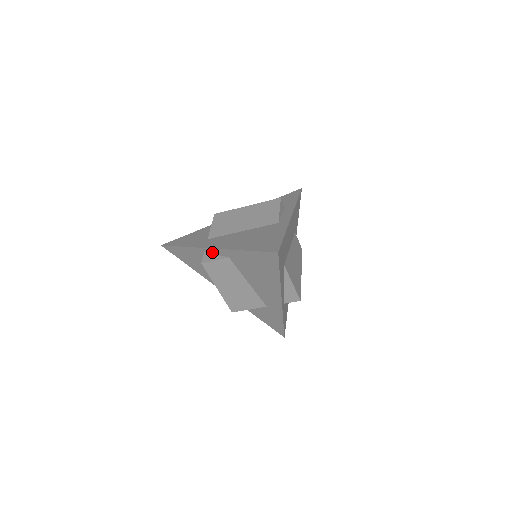
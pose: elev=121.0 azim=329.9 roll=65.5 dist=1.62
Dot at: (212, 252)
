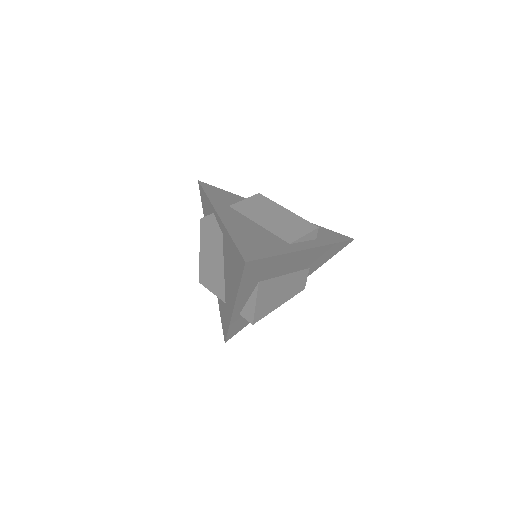
Dot at: (217, 218)
